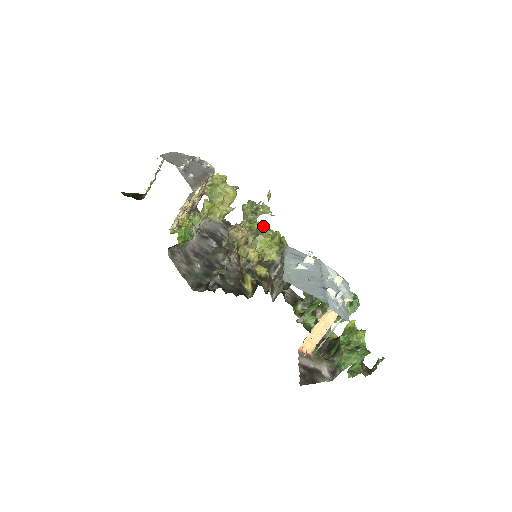
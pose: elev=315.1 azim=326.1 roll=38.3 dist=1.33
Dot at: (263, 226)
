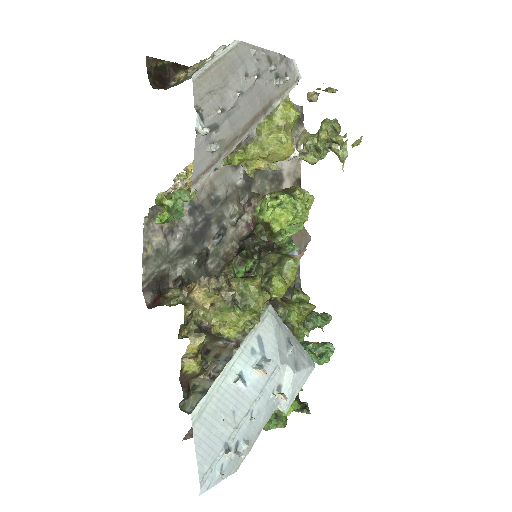
Dot at: (252, 284)
